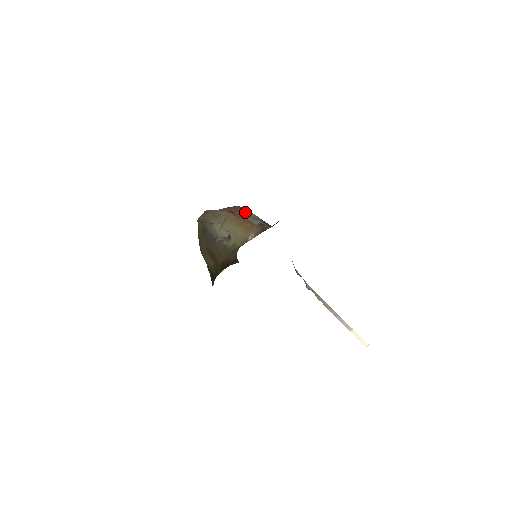
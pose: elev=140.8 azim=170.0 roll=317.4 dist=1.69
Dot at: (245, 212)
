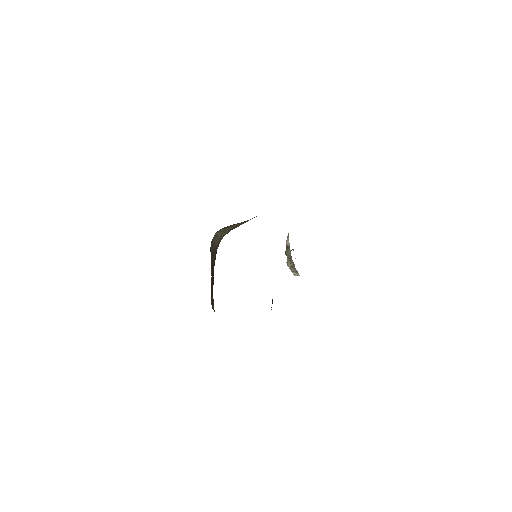
Dot at: occluded
